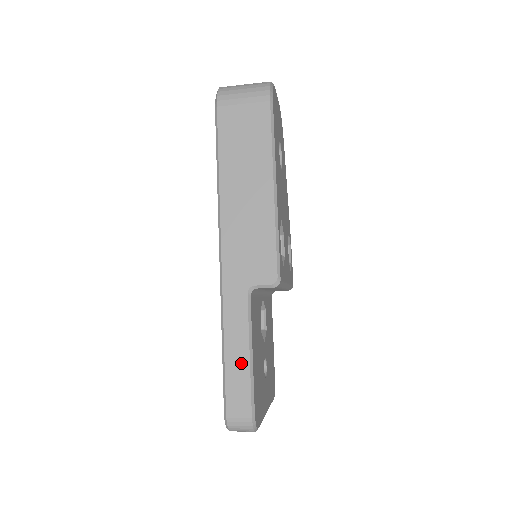
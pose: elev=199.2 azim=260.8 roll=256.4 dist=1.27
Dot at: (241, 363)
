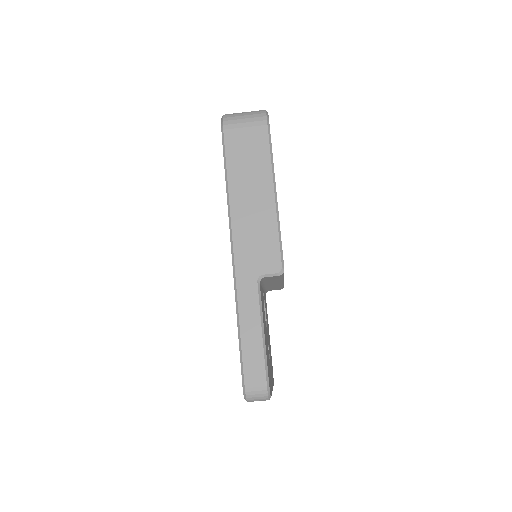
Dot at: (255, 340)
